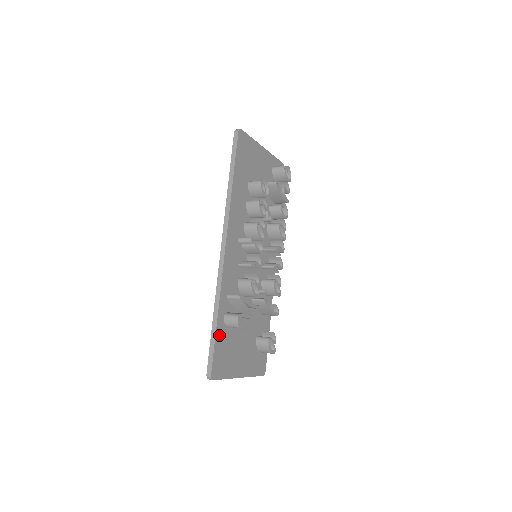
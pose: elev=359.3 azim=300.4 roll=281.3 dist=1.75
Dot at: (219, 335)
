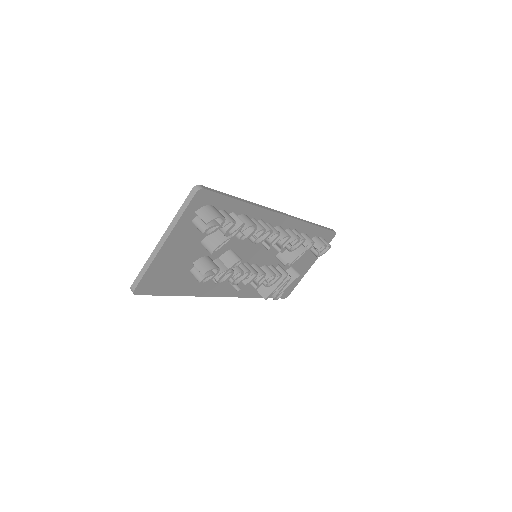
Dot at: occluded
